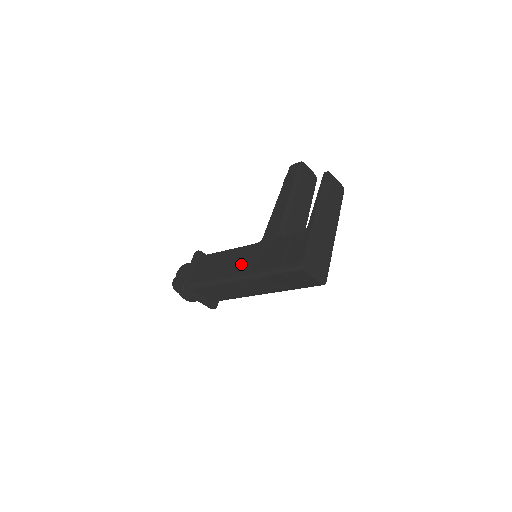
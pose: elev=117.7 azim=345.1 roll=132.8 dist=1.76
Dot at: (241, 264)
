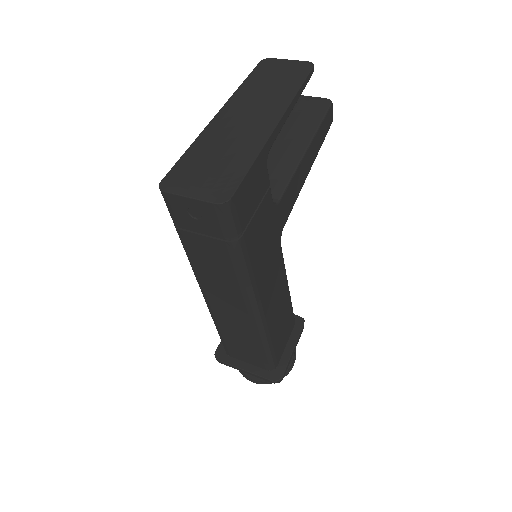
Dot at: occluded
